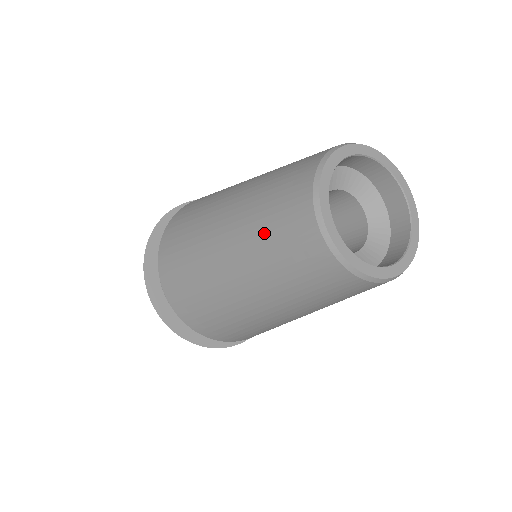
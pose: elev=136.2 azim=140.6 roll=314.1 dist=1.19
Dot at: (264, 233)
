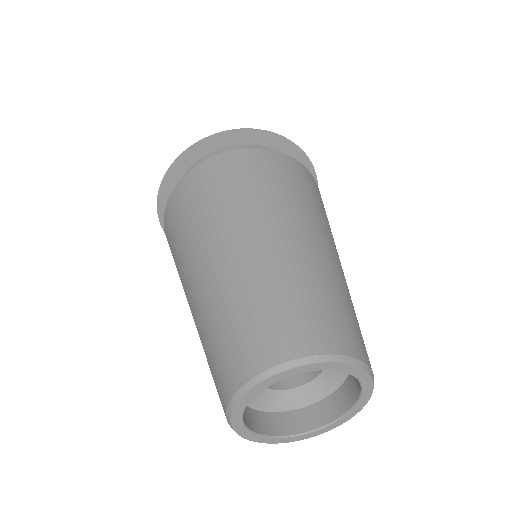
Dot at: (214, 330)
